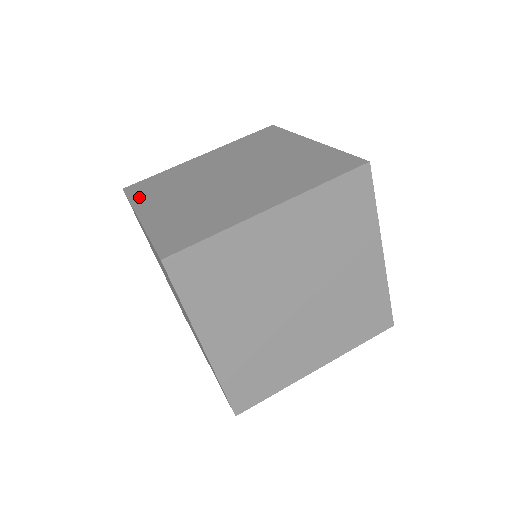
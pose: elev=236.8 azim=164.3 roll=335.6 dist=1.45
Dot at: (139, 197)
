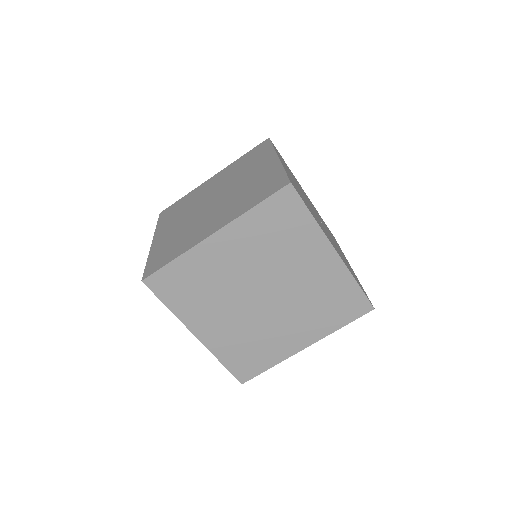
Dot at: (162, 222)
